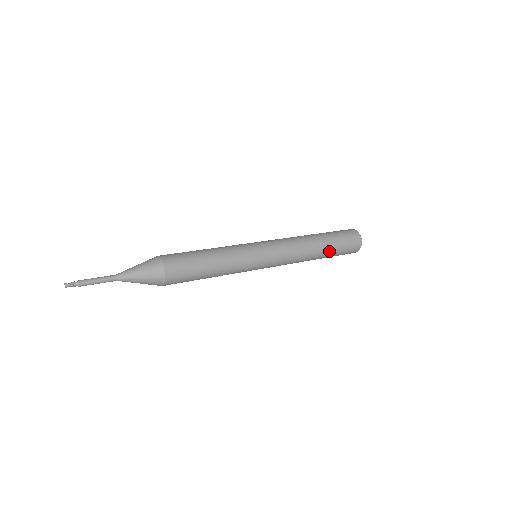
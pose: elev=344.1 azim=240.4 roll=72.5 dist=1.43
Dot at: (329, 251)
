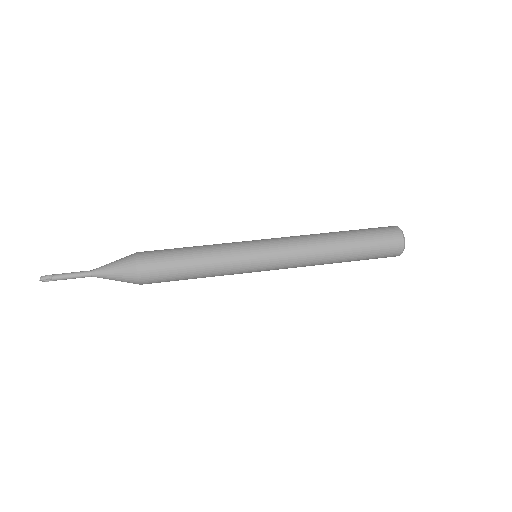
Dot at: (349, 261)
